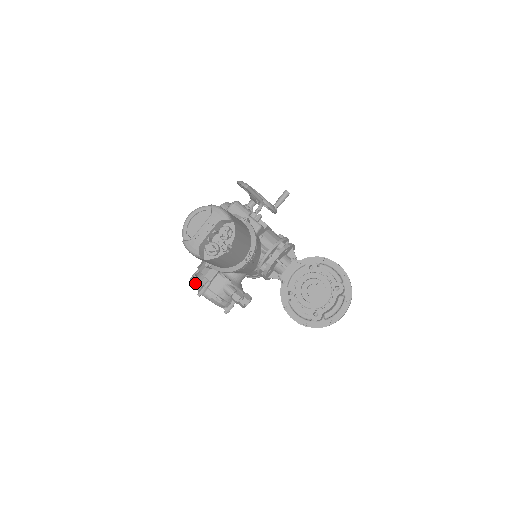
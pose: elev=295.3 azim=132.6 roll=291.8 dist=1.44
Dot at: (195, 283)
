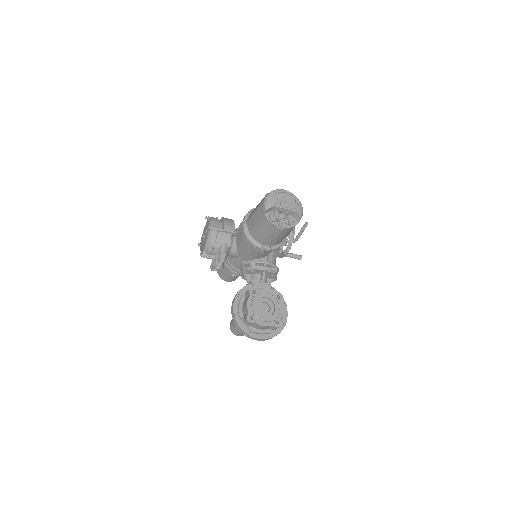
Dot at: (214, 220)
